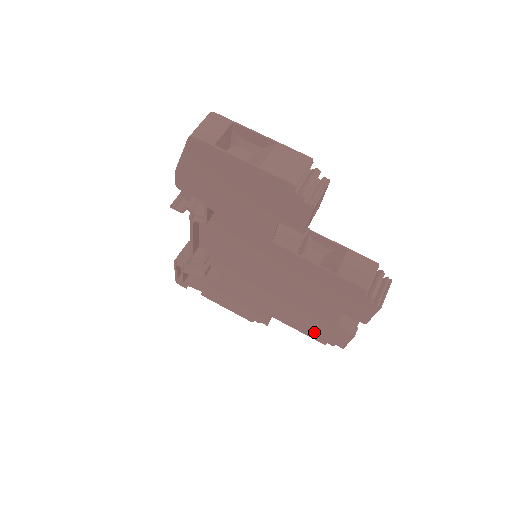
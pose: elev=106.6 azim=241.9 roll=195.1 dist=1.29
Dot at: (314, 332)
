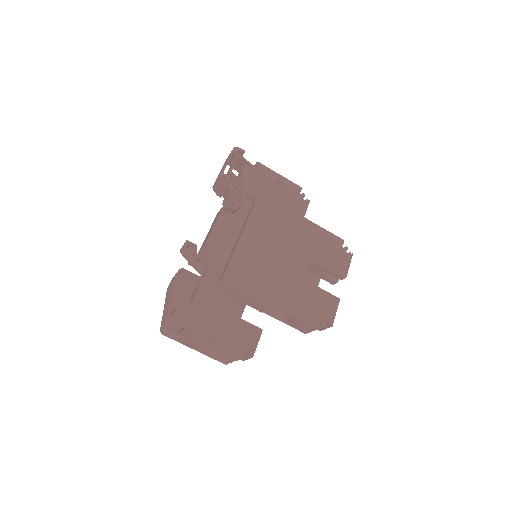
Dot at: occluded
